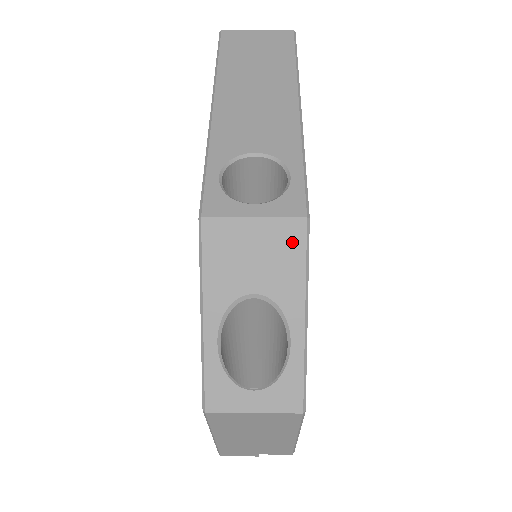
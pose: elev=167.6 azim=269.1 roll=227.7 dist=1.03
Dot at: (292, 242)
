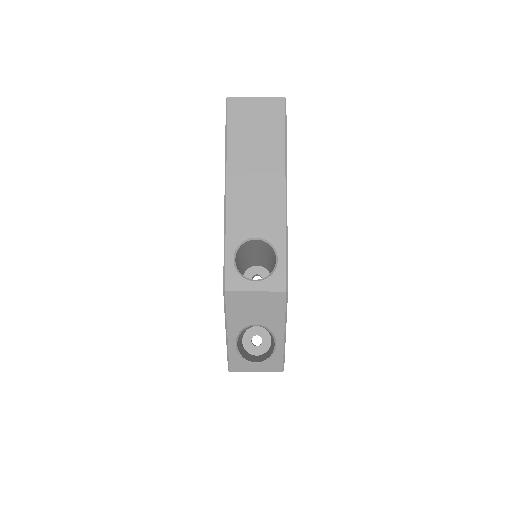
Dot at: (278, 302)
